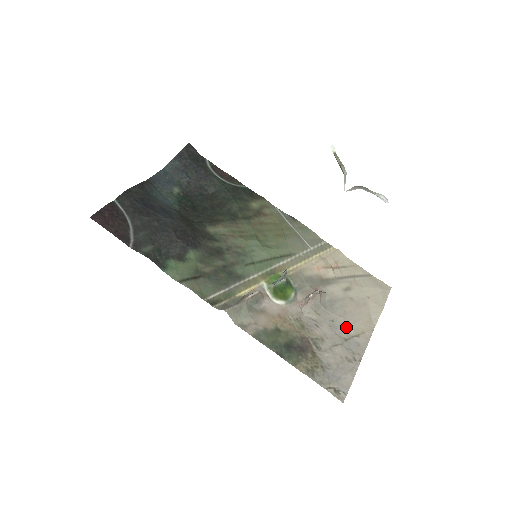
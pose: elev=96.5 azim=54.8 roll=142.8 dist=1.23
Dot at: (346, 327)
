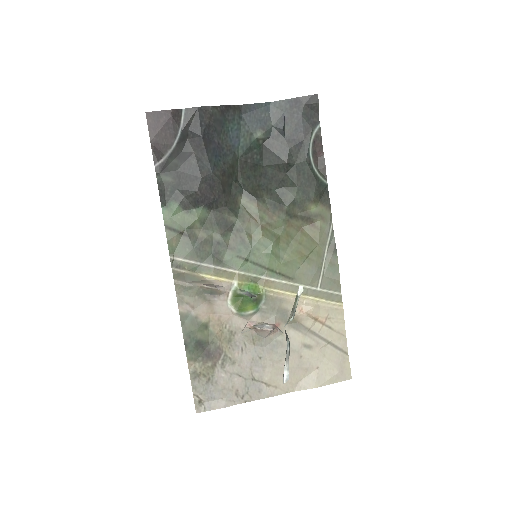
Dot at: (266, 371)
